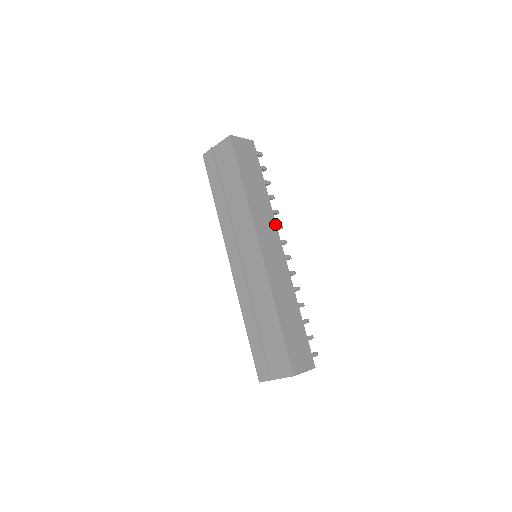
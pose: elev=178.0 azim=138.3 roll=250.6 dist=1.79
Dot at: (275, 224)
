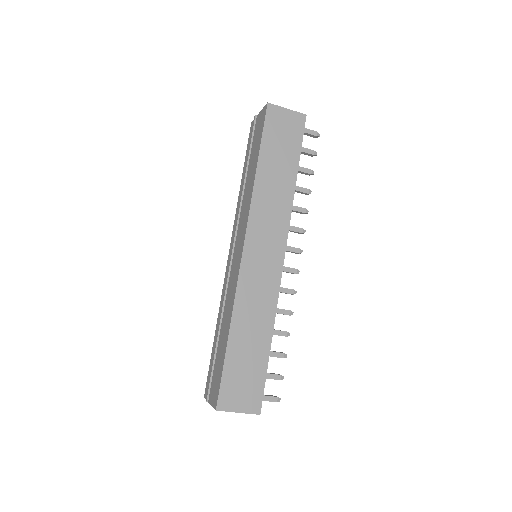
Dot at: (288, 225)
